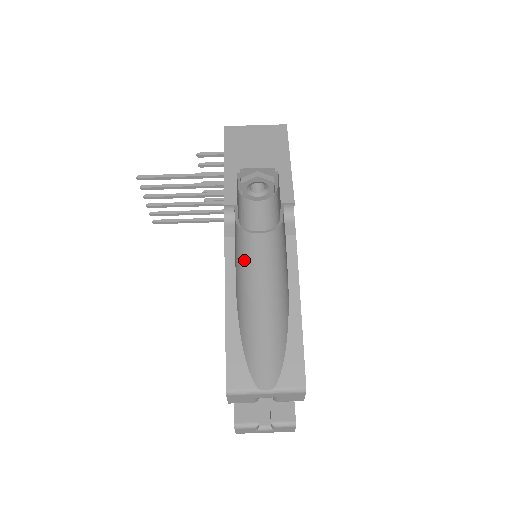
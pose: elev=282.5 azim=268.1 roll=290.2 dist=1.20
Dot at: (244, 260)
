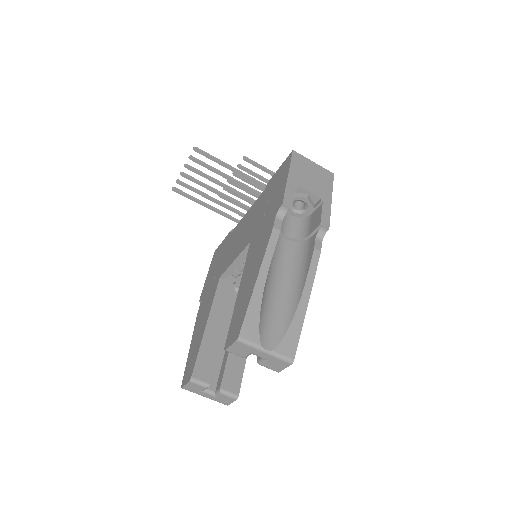
Dot at: occluded
